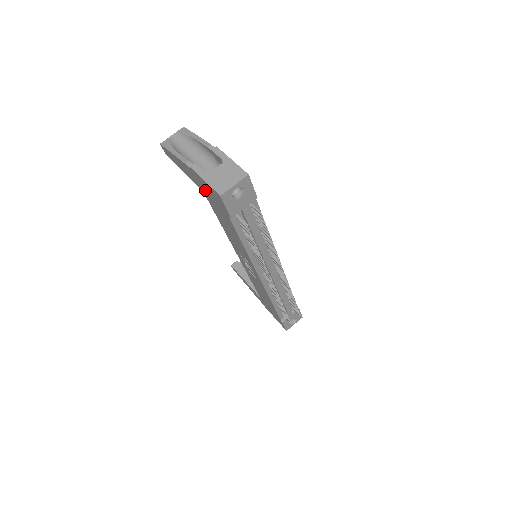
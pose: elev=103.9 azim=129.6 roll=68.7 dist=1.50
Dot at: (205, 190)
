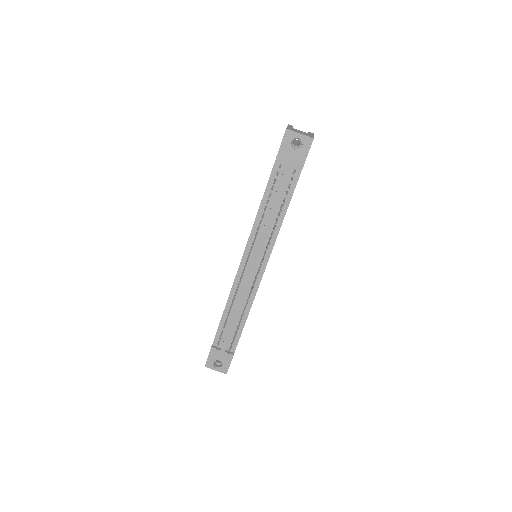
Dot at: occluded
